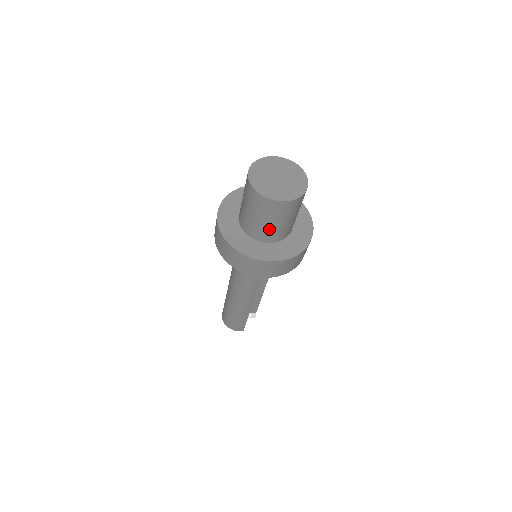
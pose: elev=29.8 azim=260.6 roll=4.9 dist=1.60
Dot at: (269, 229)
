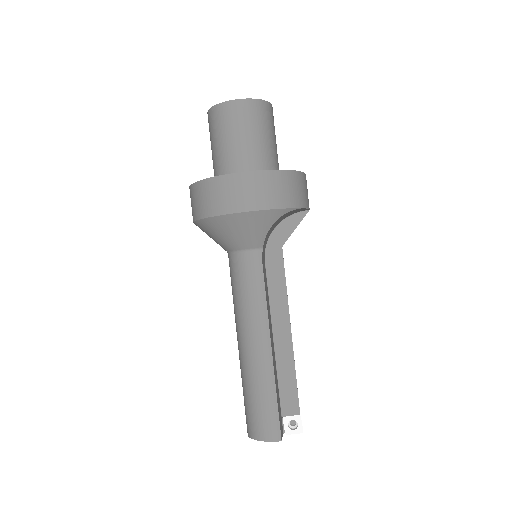
Dot at: (238, 151)
